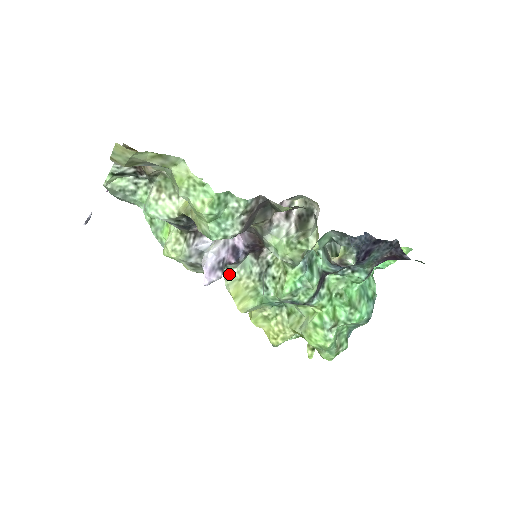
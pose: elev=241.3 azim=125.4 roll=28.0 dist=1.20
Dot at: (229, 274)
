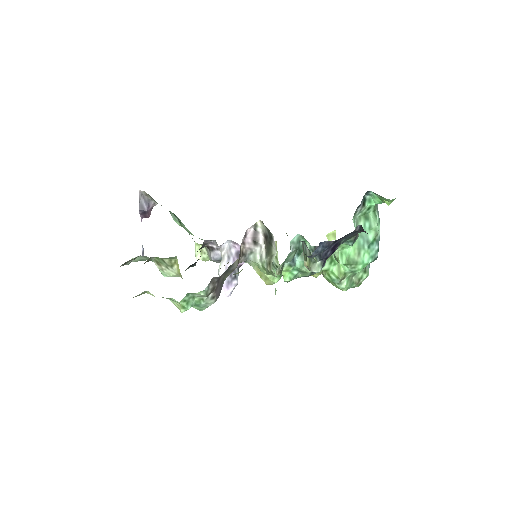
Dot at: (248, 263)
